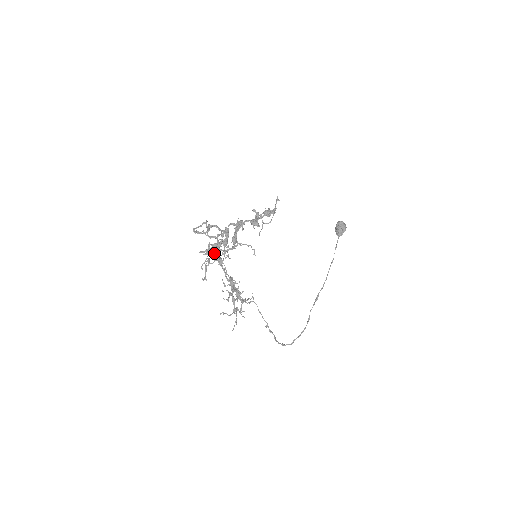
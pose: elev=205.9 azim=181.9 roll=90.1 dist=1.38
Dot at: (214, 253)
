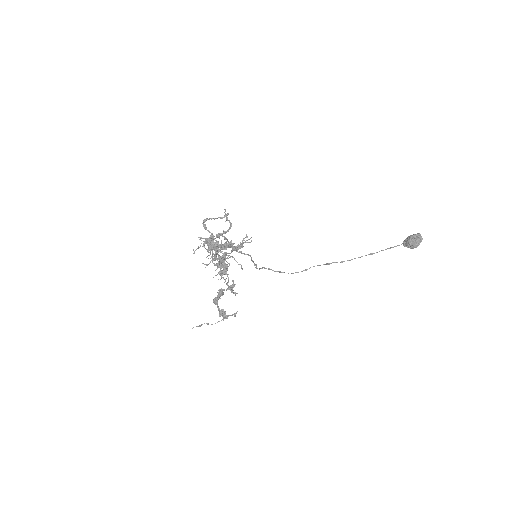
Dot at: (210, 246)
